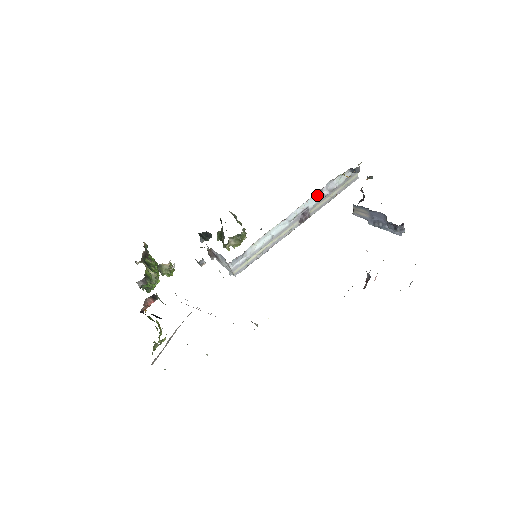
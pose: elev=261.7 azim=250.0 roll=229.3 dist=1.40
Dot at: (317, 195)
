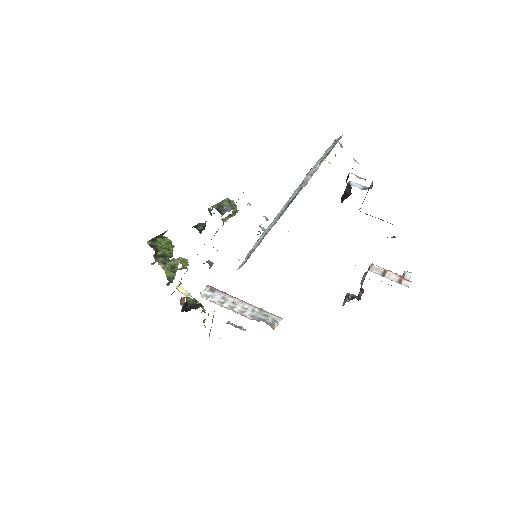
Dot at: (298, 187)
